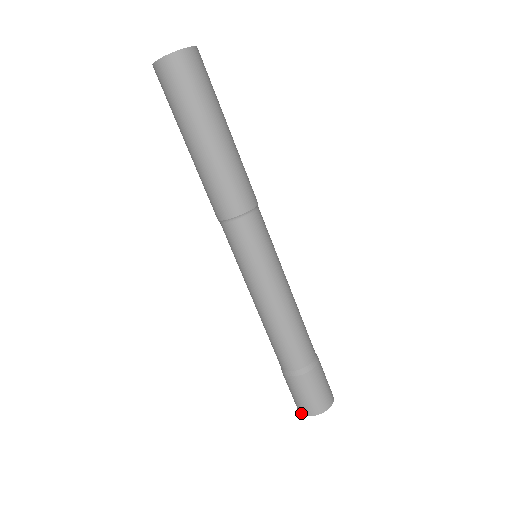
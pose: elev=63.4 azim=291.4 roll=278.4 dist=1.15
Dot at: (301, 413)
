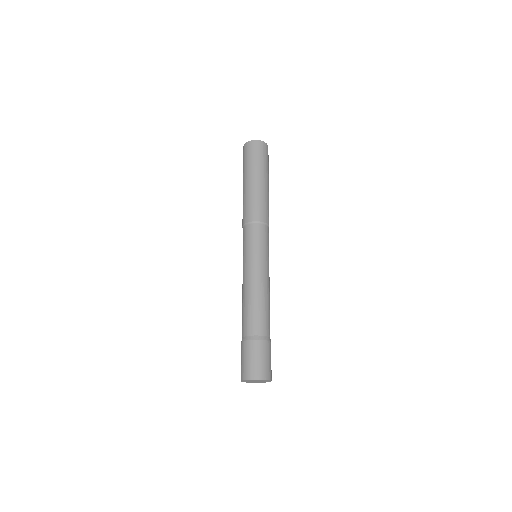
Dot at: (243, 379)
